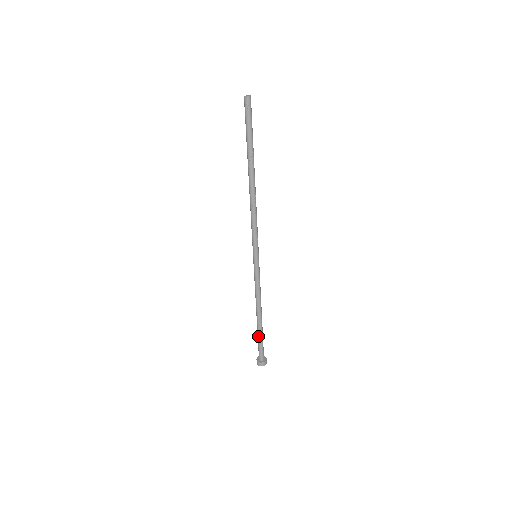
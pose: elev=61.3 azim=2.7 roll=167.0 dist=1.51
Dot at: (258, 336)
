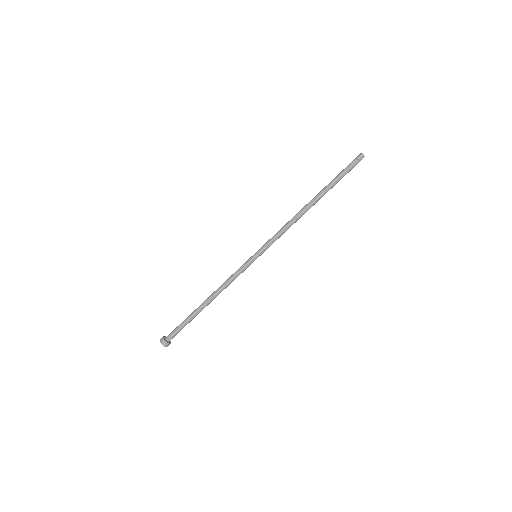
Dot at: (188, 317)
